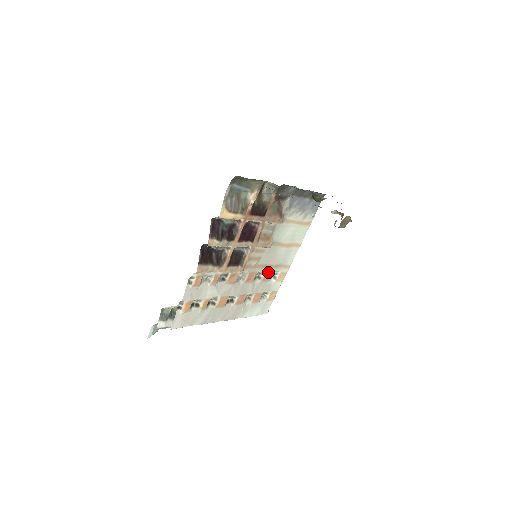
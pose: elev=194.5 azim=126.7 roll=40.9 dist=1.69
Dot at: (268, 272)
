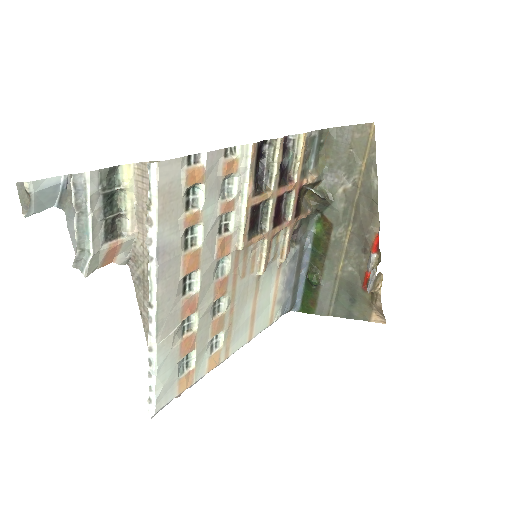
Dot at: (223, 319)
